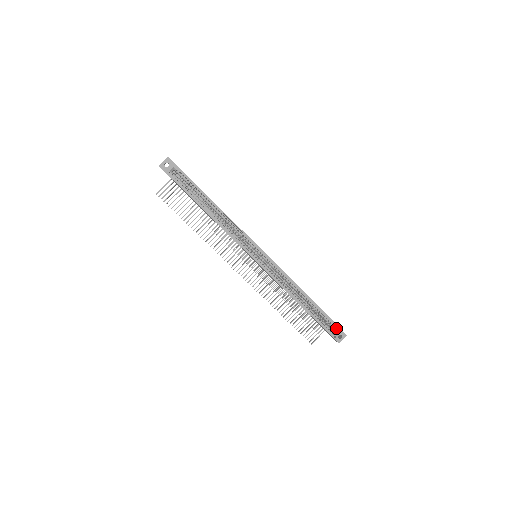
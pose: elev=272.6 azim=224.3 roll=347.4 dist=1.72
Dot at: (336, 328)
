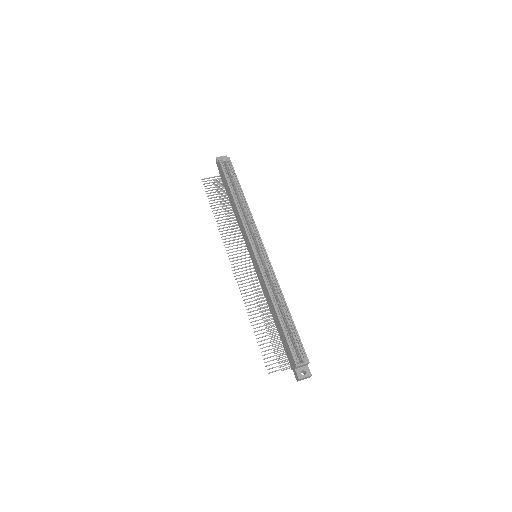
Dot at: occluded
